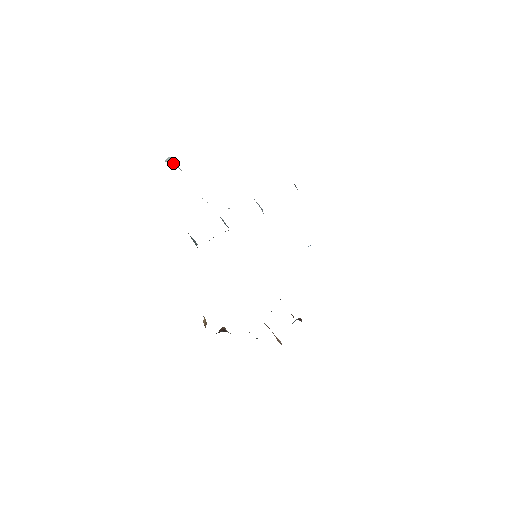
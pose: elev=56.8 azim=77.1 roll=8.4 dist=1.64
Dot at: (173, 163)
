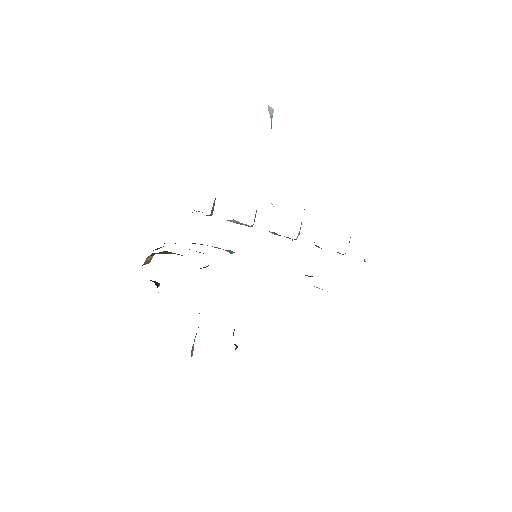
Dot at: (271, 116)
